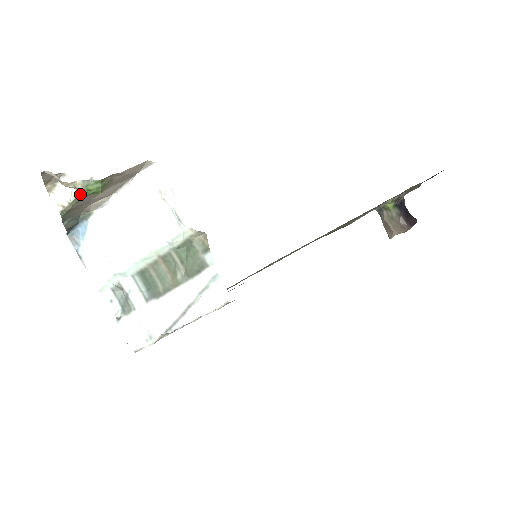
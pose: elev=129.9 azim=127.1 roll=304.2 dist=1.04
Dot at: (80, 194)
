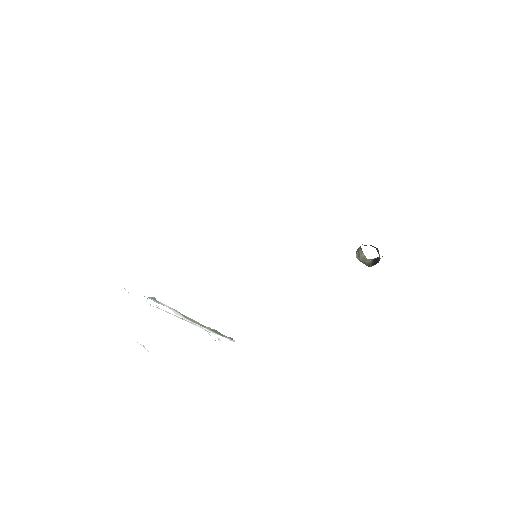
Dot at: occluded
